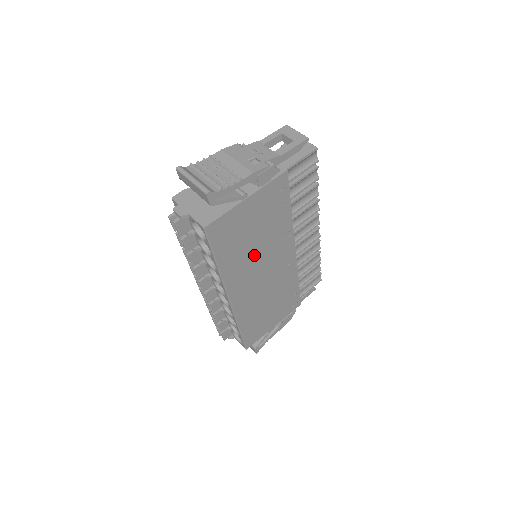
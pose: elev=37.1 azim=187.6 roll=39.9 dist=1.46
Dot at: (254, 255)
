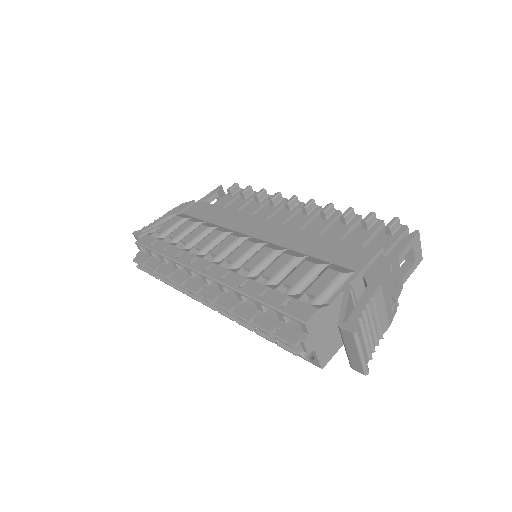
Dot at: occluded
